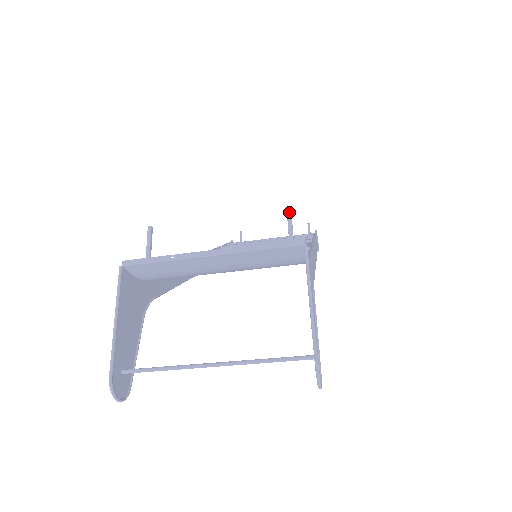
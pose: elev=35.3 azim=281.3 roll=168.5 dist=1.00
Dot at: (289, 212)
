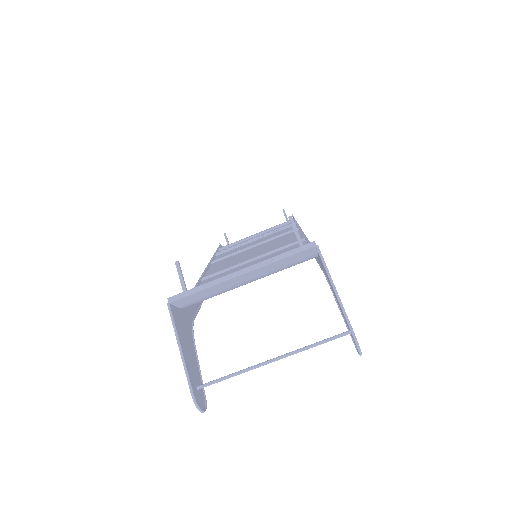
Dot at: (292, 220)
